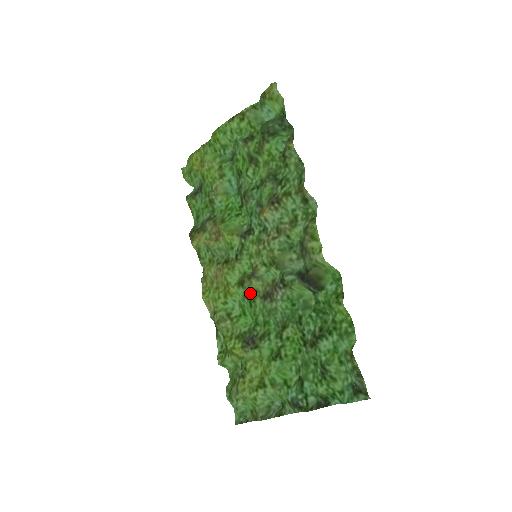
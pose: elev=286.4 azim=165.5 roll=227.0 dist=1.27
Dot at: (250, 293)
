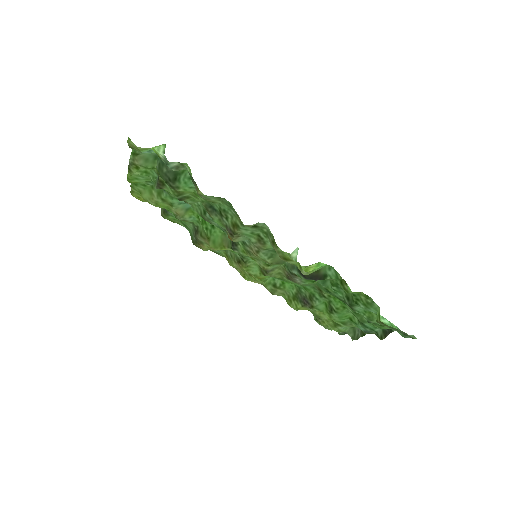
Dot at: occluded
